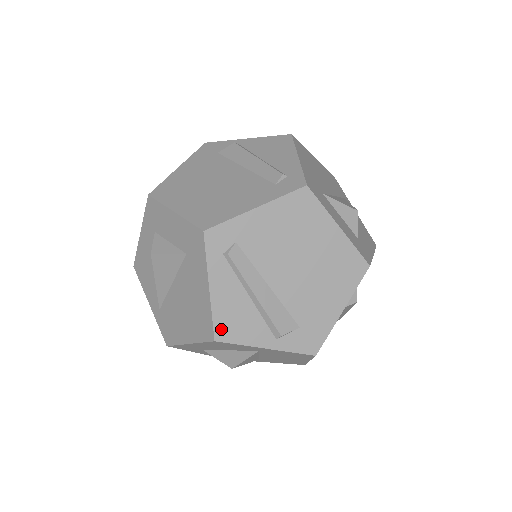
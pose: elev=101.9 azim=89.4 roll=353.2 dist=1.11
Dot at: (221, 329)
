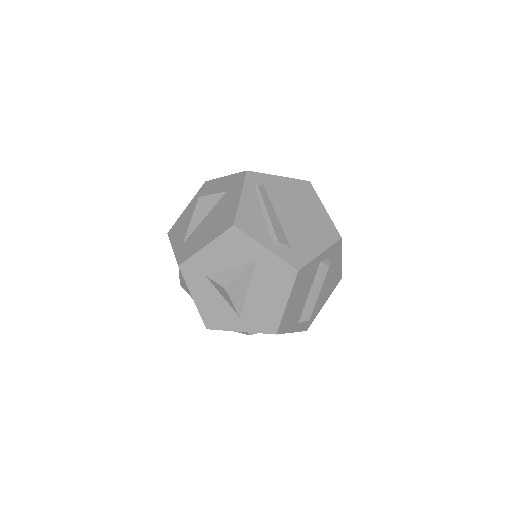
Dot at: (240, 221)
